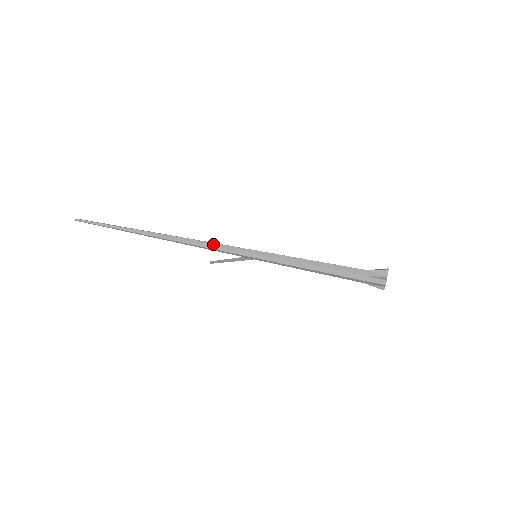
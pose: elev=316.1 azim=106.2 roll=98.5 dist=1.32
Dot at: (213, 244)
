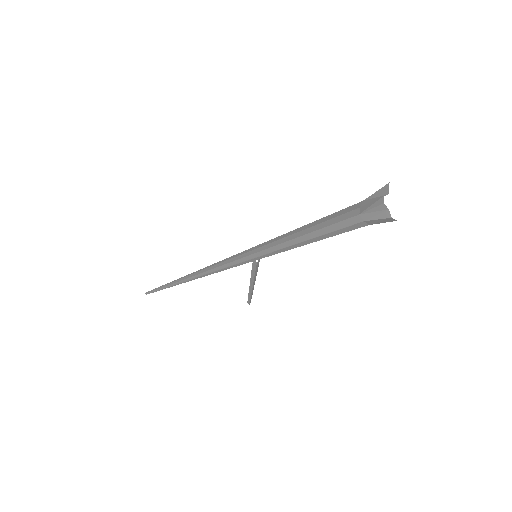
Dot at: (220, 261)
